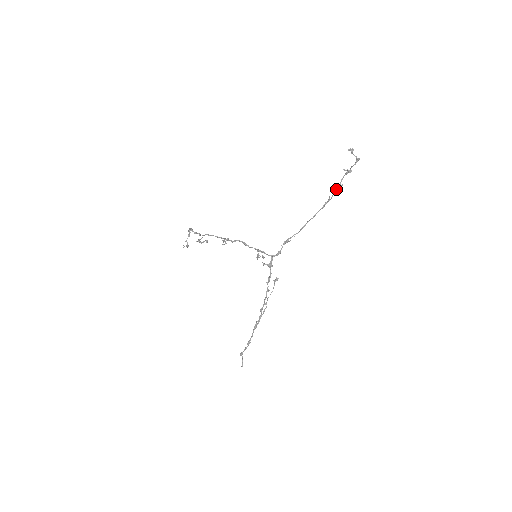
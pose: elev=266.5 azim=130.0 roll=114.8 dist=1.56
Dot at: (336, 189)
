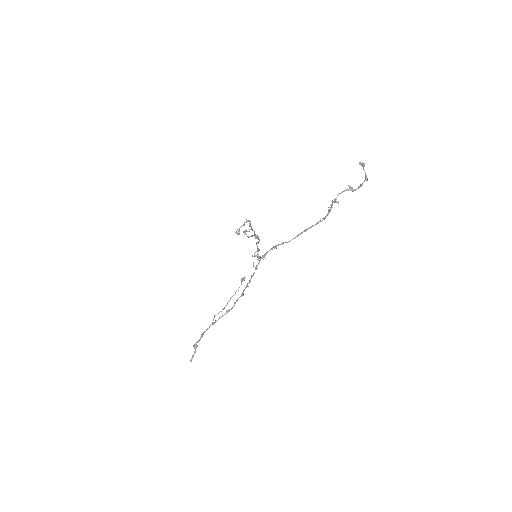
Dot at: (331, 204)
